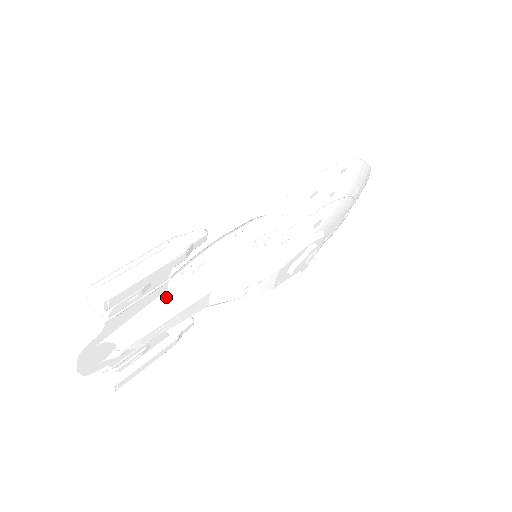
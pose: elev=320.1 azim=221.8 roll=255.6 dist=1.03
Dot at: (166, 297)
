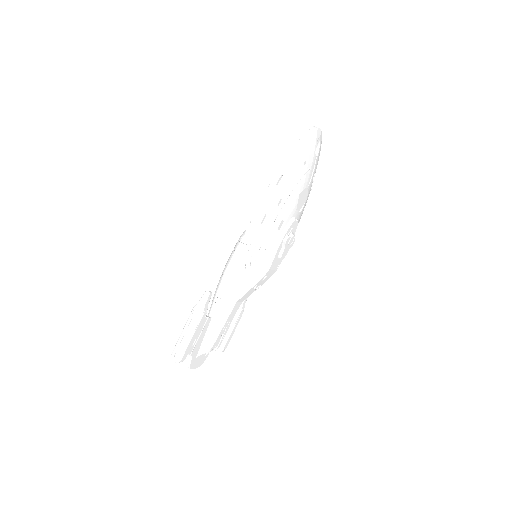
Dot at: (213, 322)
